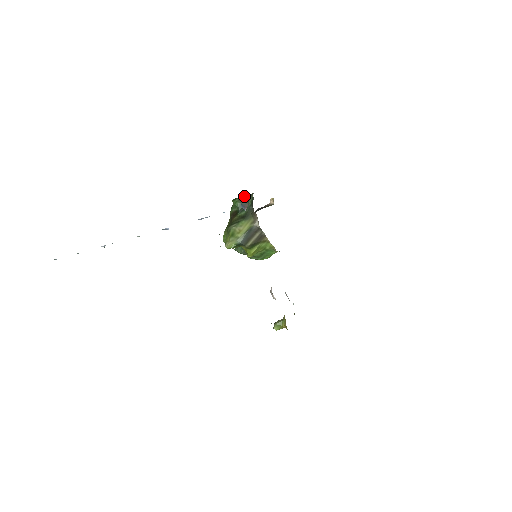
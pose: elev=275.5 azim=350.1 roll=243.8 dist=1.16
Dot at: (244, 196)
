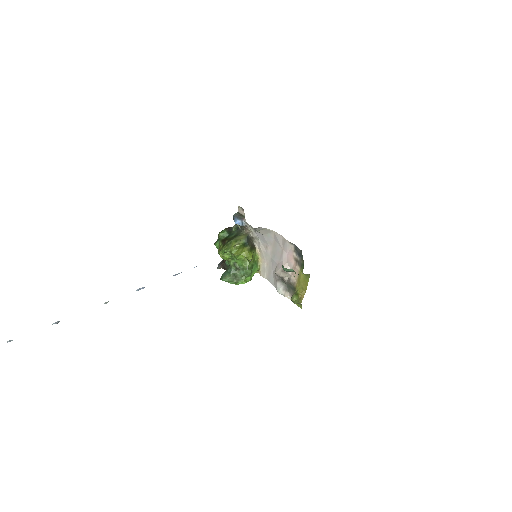
Dot at: (238, 215)
